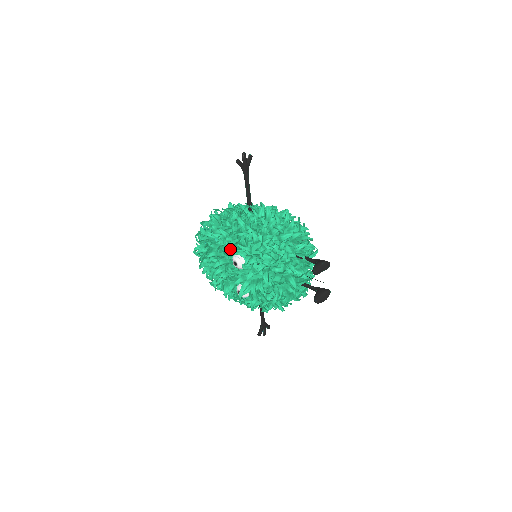
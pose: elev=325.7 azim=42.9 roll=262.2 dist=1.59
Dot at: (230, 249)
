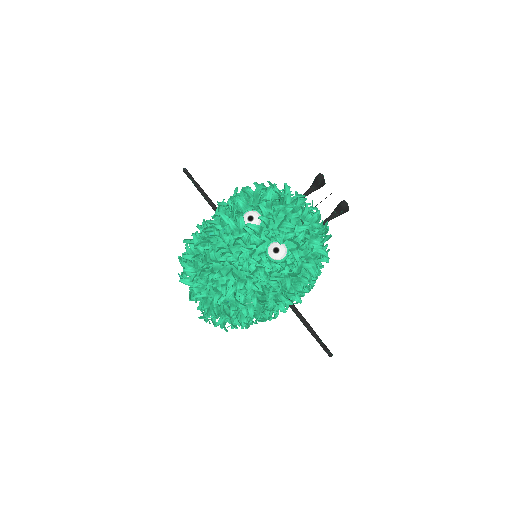
Dot at: (235, 214)
